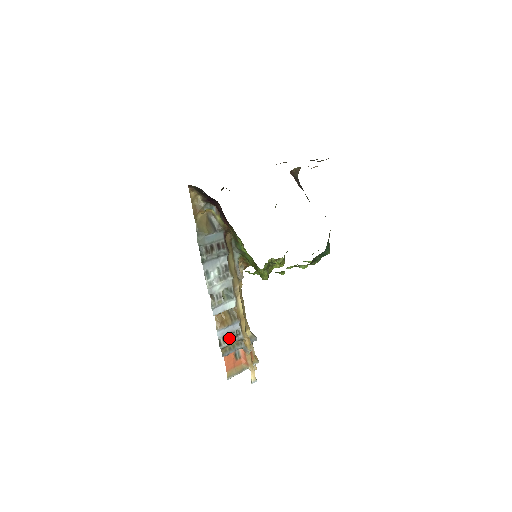
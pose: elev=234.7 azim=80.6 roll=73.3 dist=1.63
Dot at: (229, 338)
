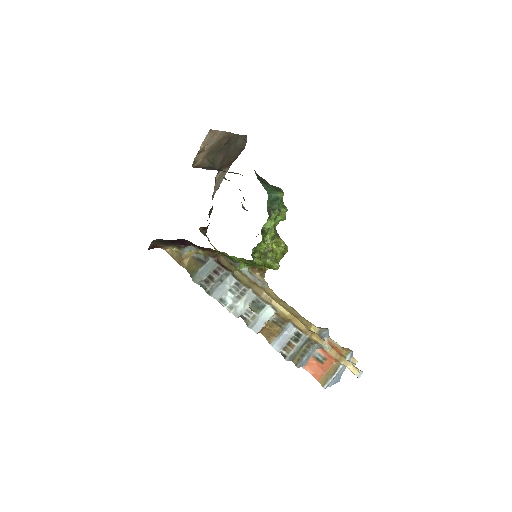
Dot at: (291, 345)
